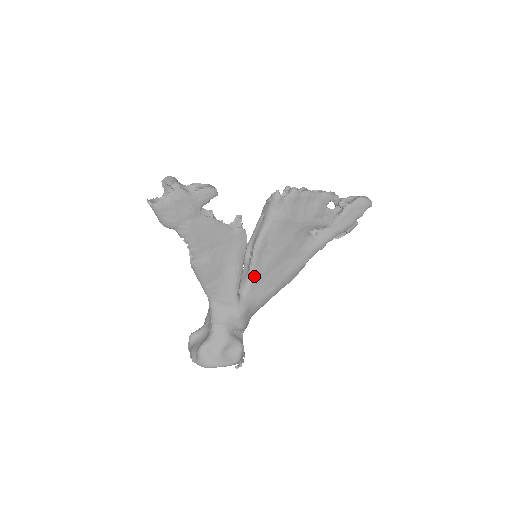
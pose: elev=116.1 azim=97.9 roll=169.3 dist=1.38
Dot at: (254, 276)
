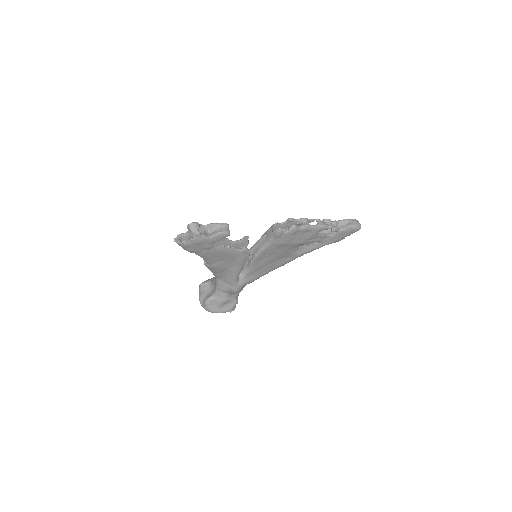
Dot at: (252, 269)
